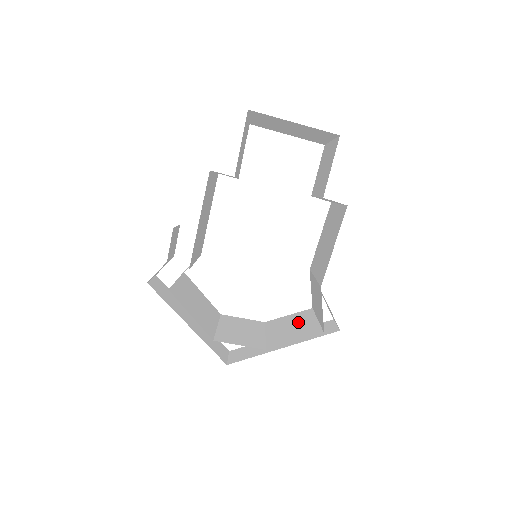
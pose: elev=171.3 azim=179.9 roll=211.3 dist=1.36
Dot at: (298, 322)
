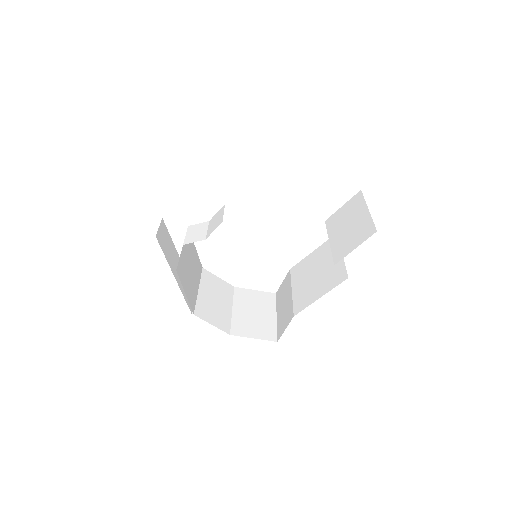
Dot at: (261, 309)
